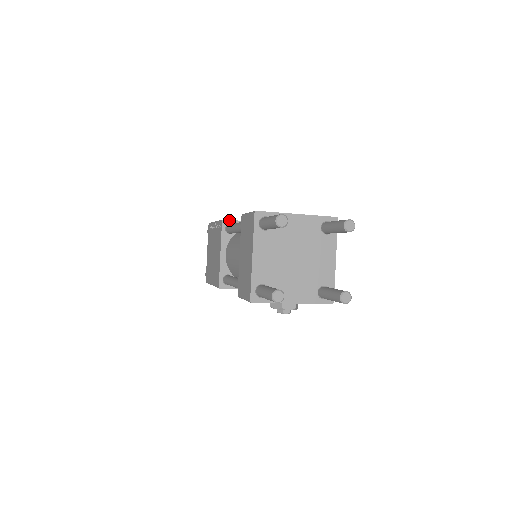
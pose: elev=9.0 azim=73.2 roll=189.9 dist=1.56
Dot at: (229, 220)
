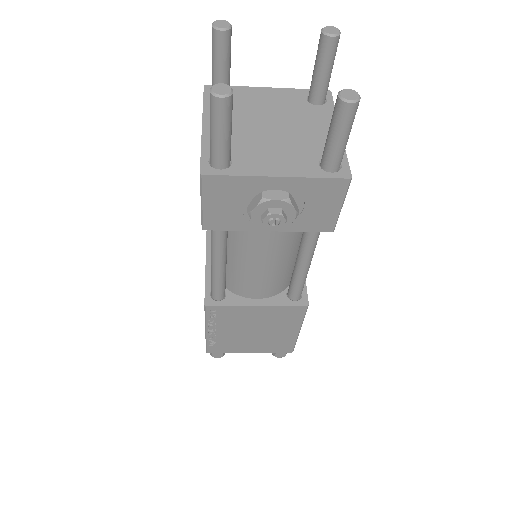
Dot at: occluded
